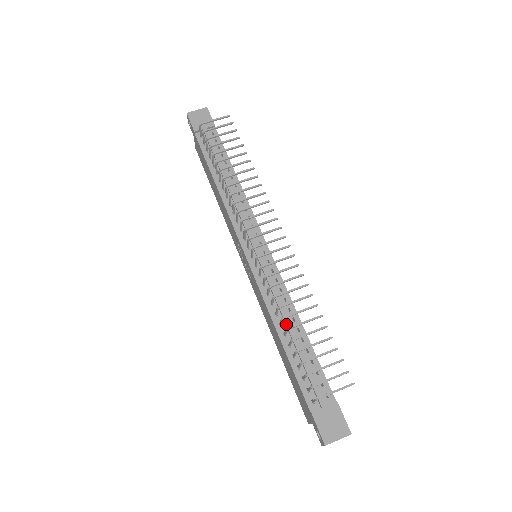
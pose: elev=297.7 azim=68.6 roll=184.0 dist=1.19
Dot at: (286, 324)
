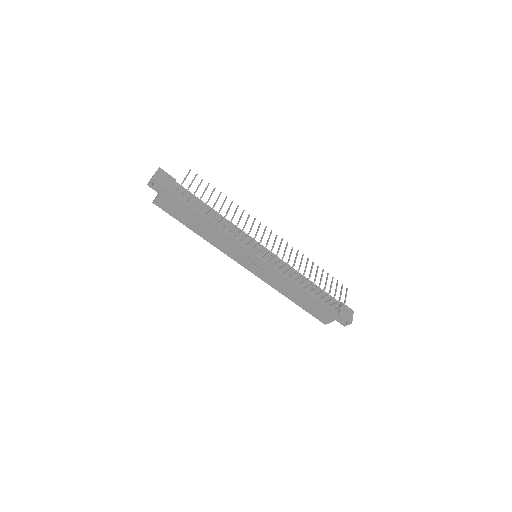
Dot at: (303, 282)
